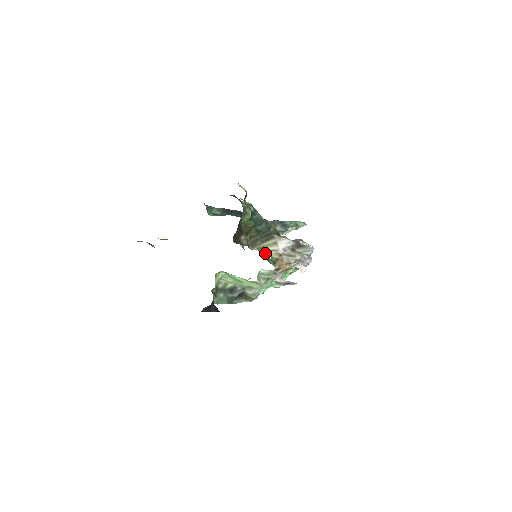
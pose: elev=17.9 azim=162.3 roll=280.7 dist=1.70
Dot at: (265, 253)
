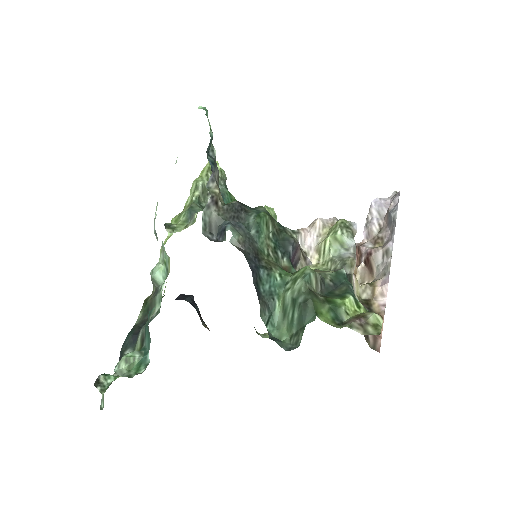
Dot at: (360, 300)
